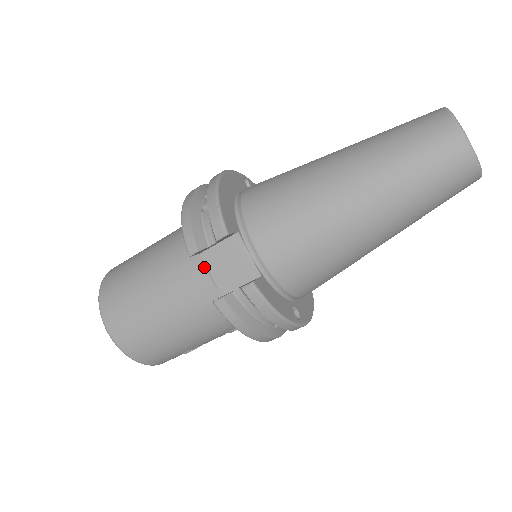
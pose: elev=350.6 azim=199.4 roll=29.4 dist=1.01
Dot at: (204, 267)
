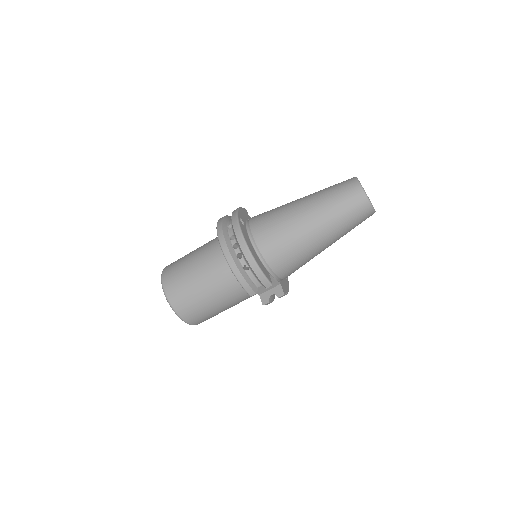
Dot at: occluded
